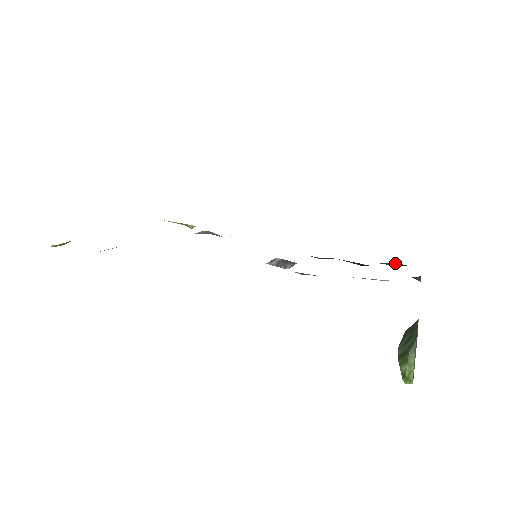
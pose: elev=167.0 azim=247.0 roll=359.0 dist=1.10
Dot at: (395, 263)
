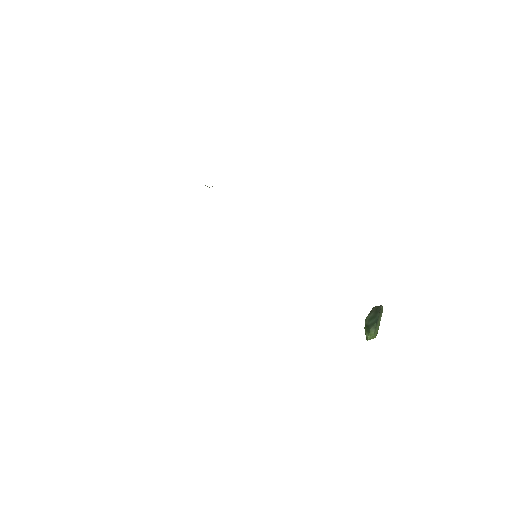
Dot at: occluded
